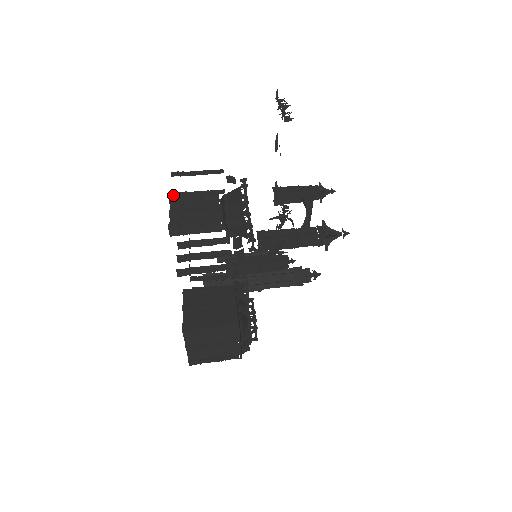
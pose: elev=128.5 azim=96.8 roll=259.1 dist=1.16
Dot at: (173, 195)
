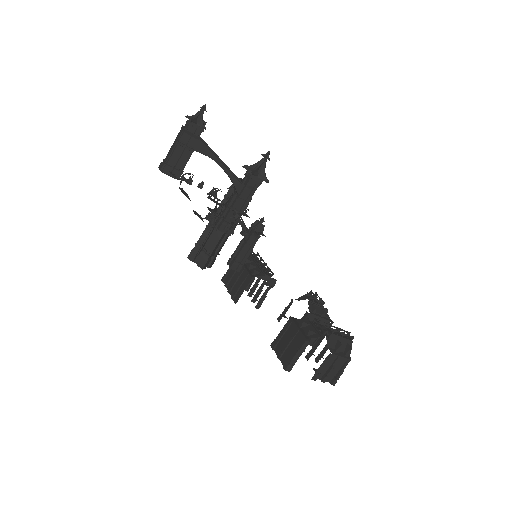
Dot at: (313, 378)
